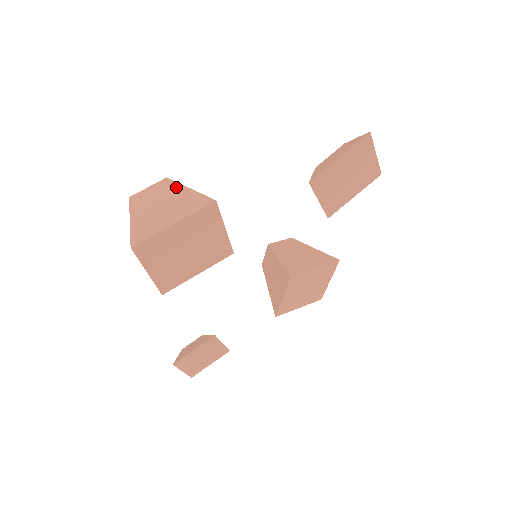
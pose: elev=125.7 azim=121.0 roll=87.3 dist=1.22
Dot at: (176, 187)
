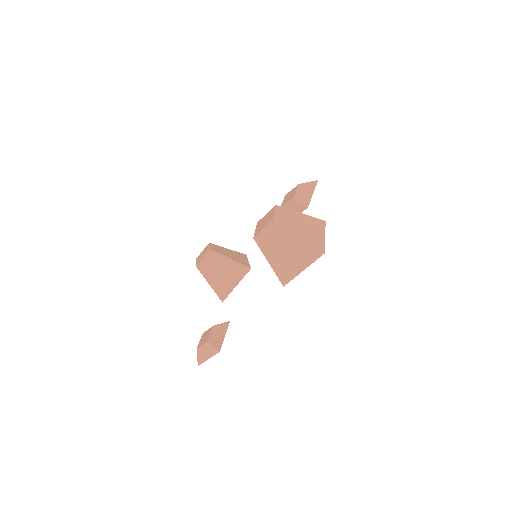
Dot at: (293, 212)
